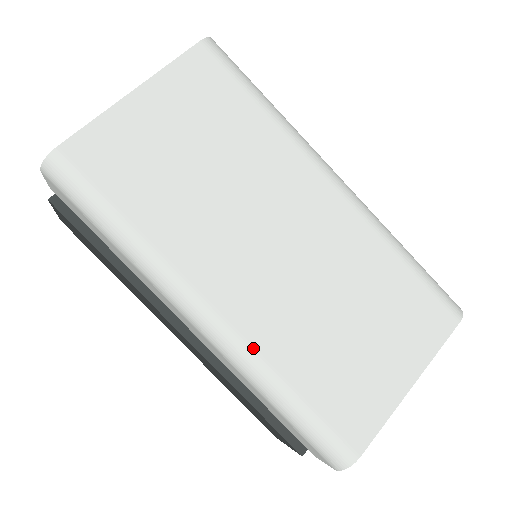
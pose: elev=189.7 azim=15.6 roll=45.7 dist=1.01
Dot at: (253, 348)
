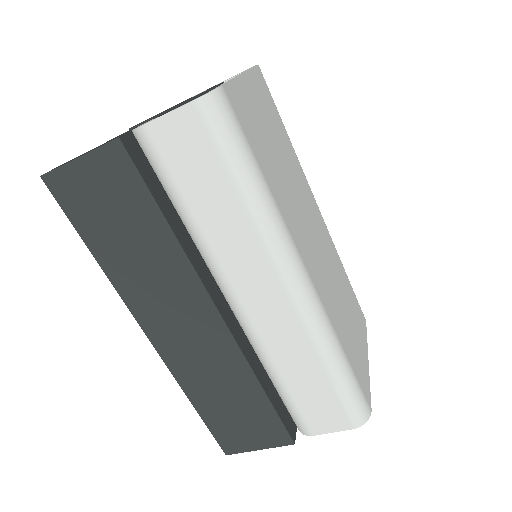
Dot at: (327, 314)
